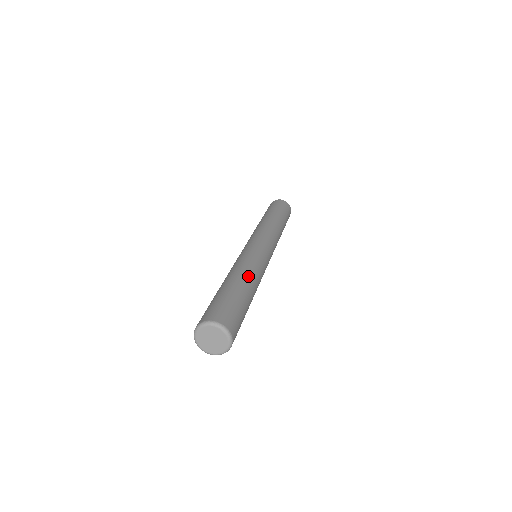
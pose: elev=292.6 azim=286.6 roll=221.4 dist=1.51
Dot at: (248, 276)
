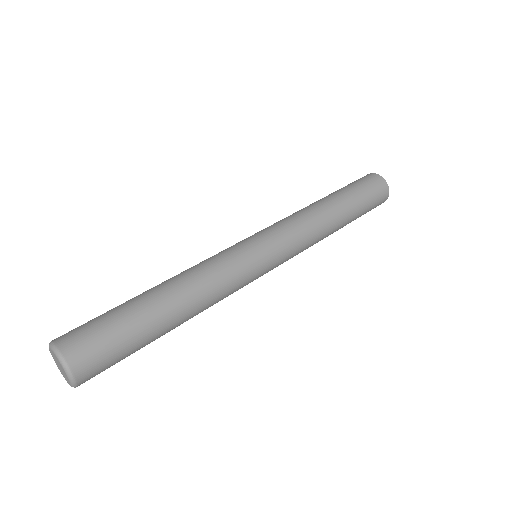
Dot at: (188, 299)
